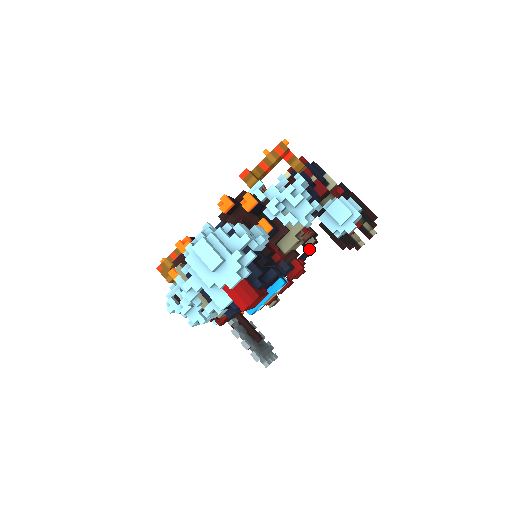
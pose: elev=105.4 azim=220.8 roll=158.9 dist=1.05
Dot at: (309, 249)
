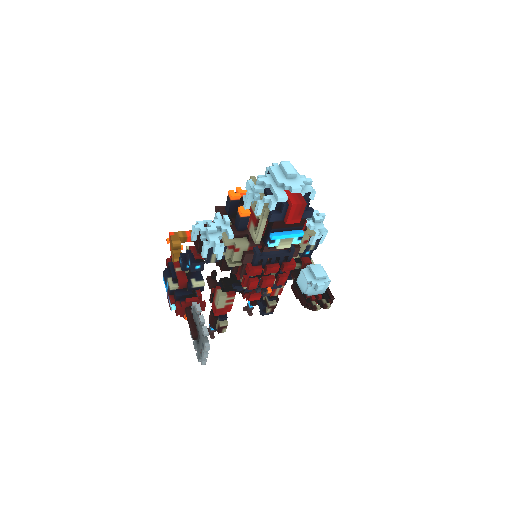
Dot at: (264, 313)
